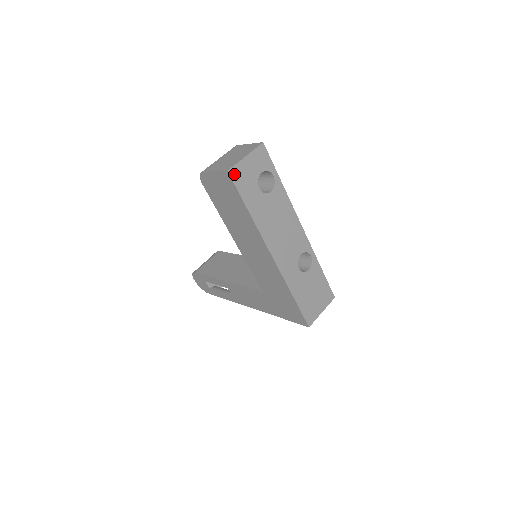
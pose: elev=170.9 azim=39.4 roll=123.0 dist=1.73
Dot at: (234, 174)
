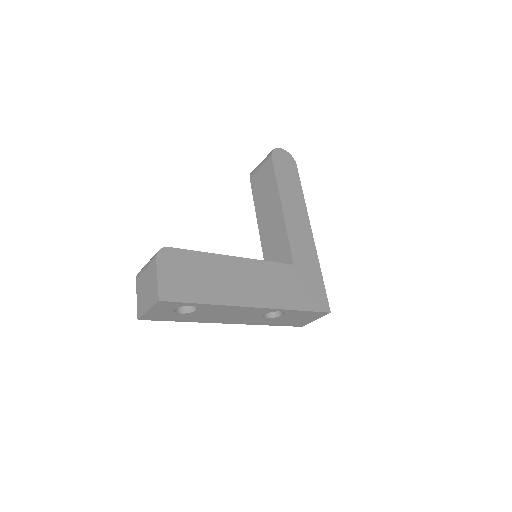
Dot at: (146, 318)
